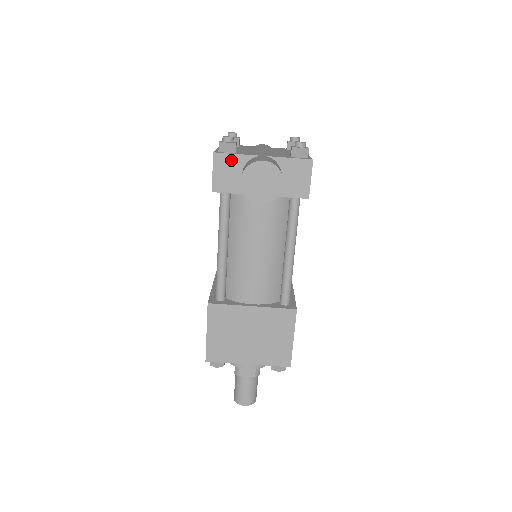
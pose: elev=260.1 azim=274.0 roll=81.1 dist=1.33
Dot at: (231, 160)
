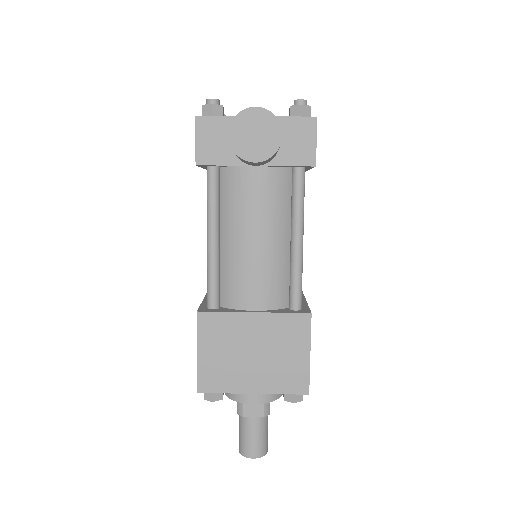
Dot at: (217, 124)
